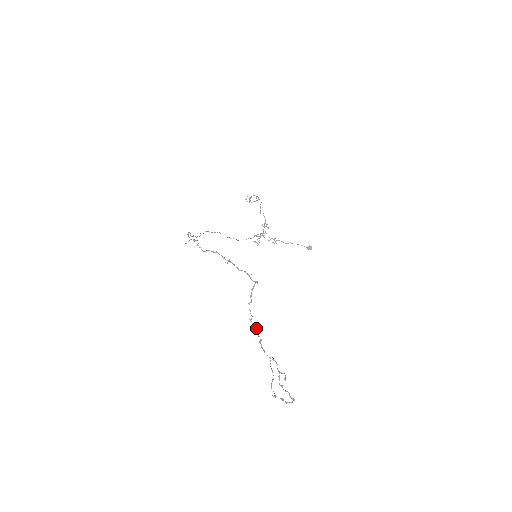
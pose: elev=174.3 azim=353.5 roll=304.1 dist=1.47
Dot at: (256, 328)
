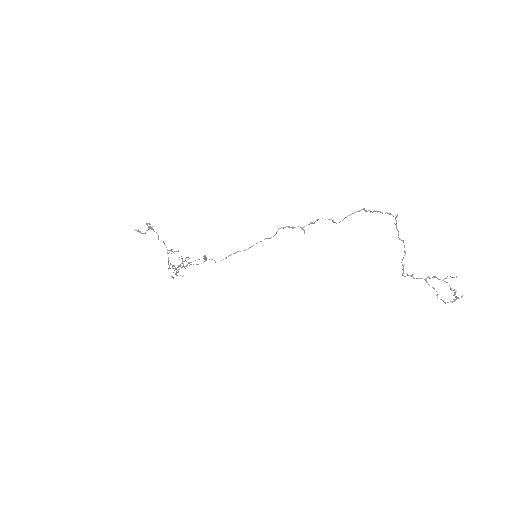
Dot at: occluded
